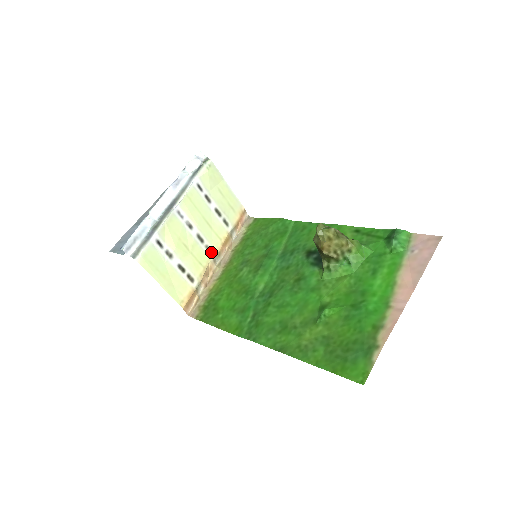
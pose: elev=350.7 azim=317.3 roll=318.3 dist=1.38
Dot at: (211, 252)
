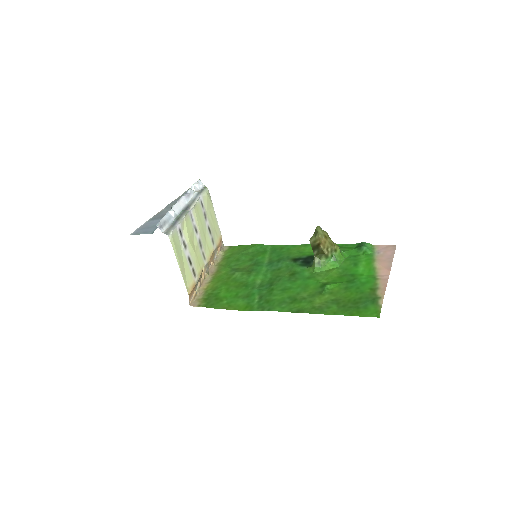
Dot at: (205, 259)
